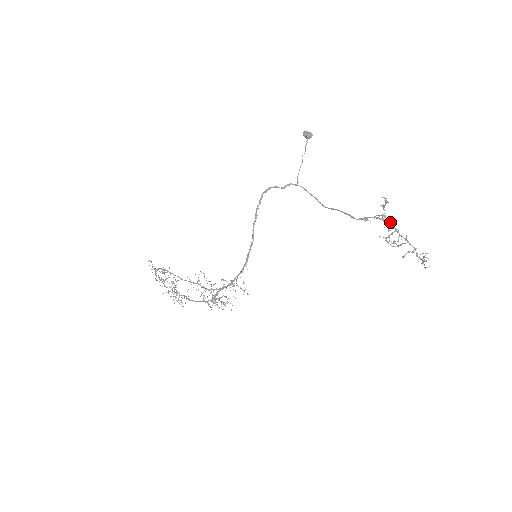
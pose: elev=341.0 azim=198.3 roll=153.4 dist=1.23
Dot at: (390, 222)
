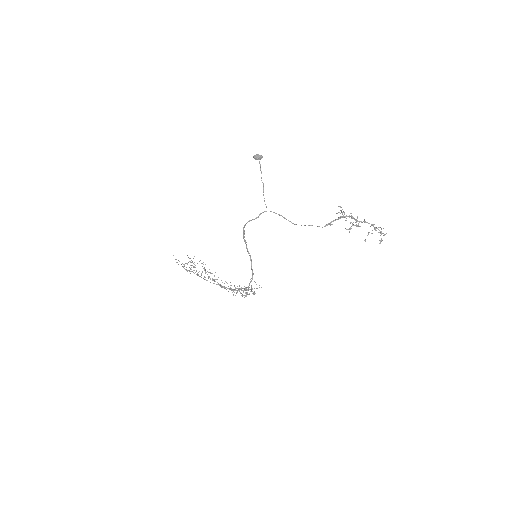
Dot at: (349, 216)
